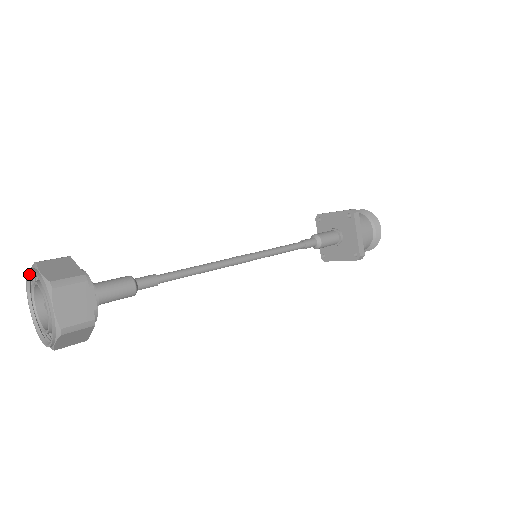
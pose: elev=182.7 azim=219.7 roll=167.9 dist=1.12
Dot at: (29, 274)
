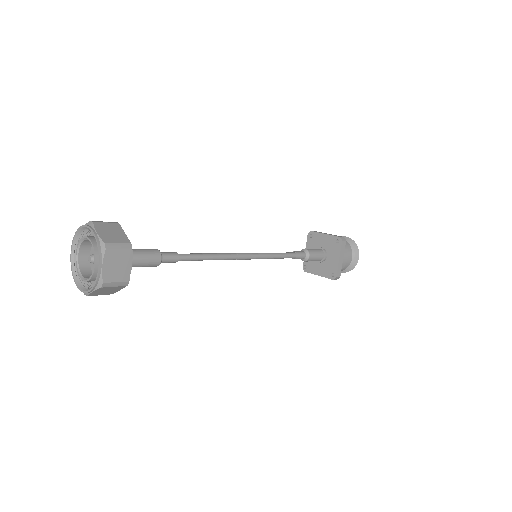
Dot at: (82, 228)
